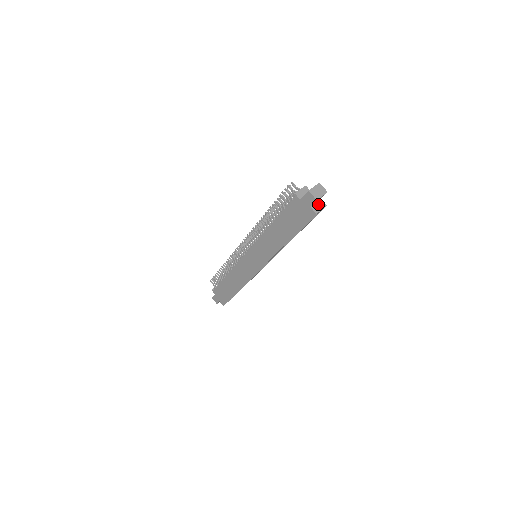
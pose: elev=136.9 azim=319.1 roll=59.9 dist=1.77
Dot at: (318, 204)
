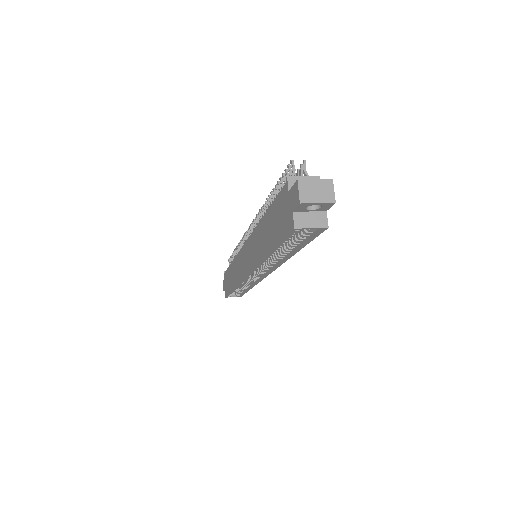
Dot at: (313, 215)
